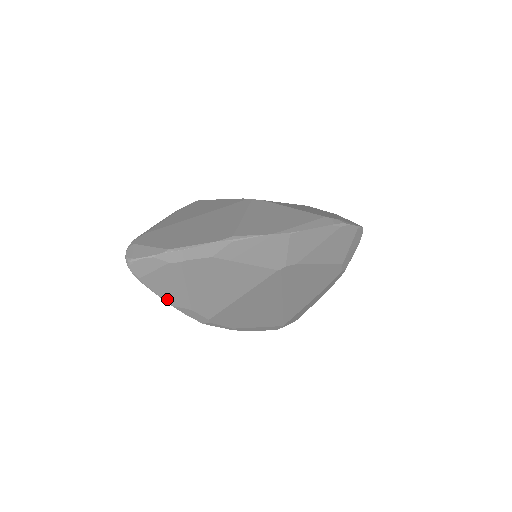
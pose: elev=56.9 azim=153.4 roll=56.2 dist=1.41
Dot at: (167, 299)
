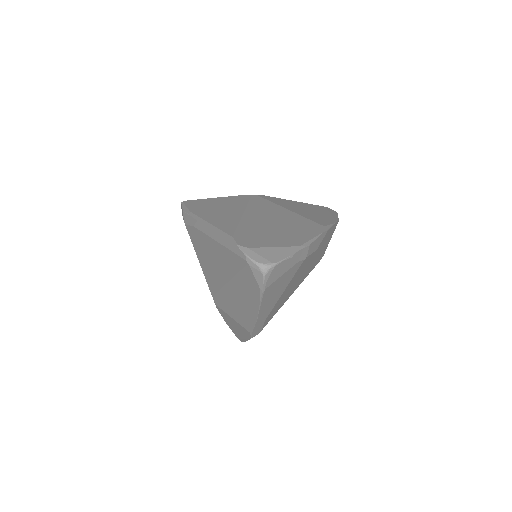
Dot at: (261, 312)
